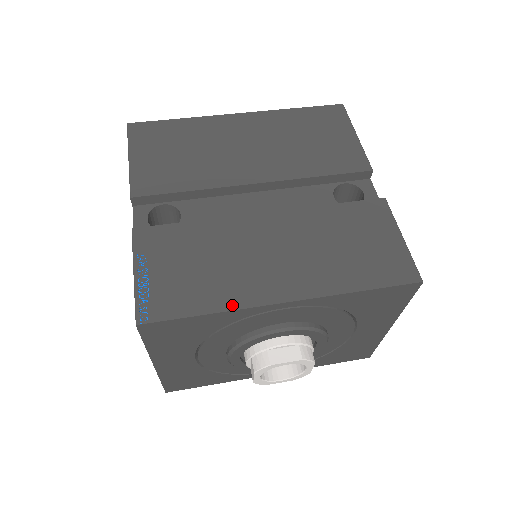
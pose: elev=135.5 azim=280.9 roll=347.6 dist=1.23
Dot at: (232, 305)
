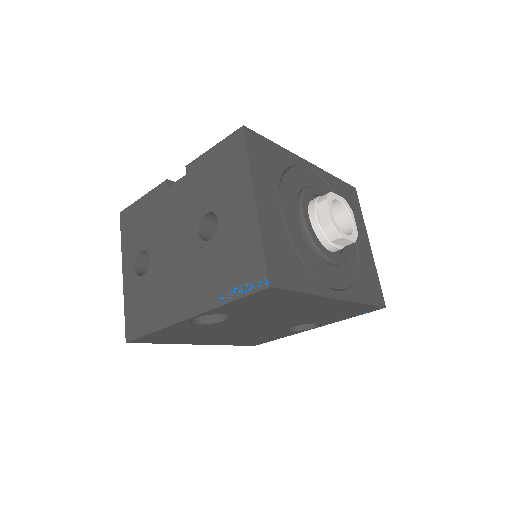
Dot at: occluded
